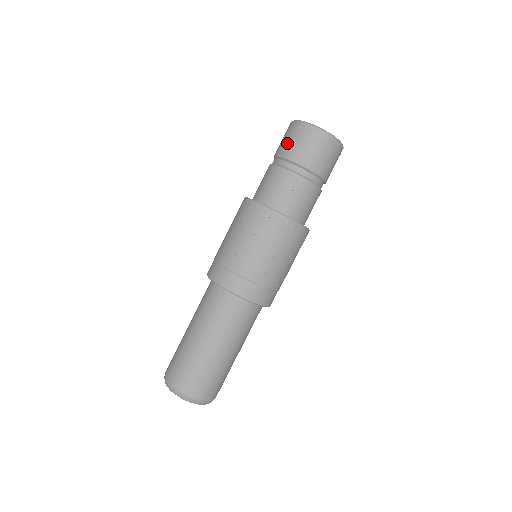
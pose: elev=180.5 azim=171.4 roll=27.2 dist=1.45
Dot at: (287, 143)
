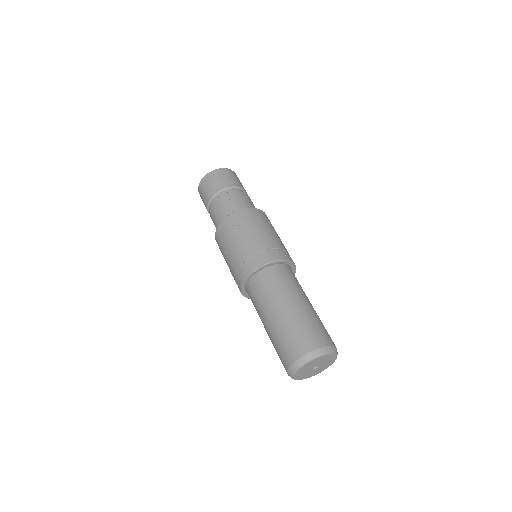
Dot at: (204, 196)
